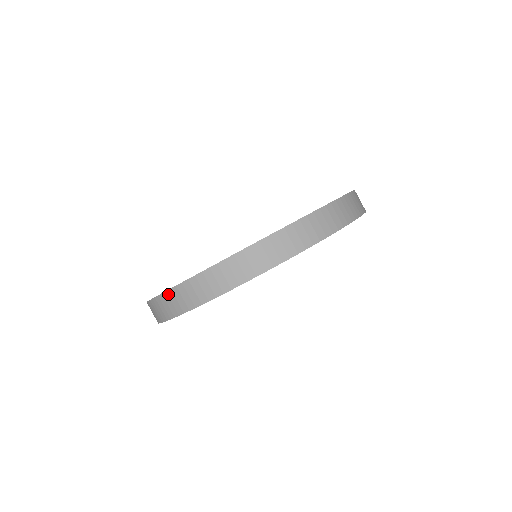
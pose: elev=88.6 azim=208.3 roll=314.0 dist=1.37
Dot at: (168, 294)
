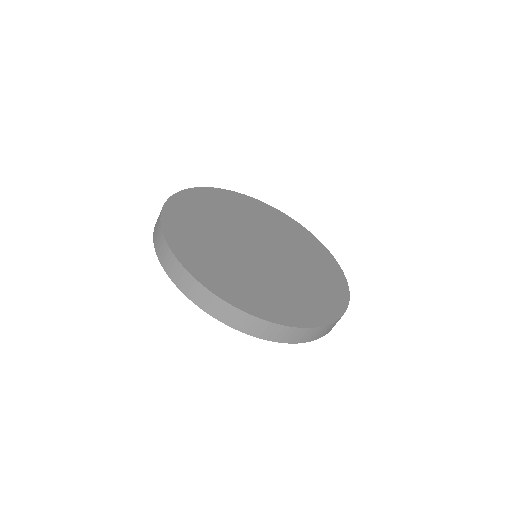
Dot at: (162, 236)
